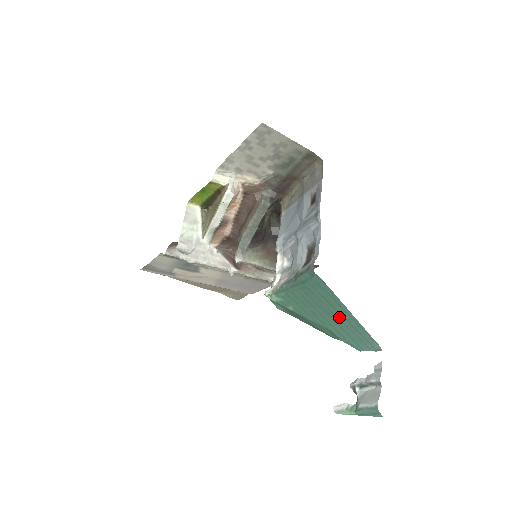
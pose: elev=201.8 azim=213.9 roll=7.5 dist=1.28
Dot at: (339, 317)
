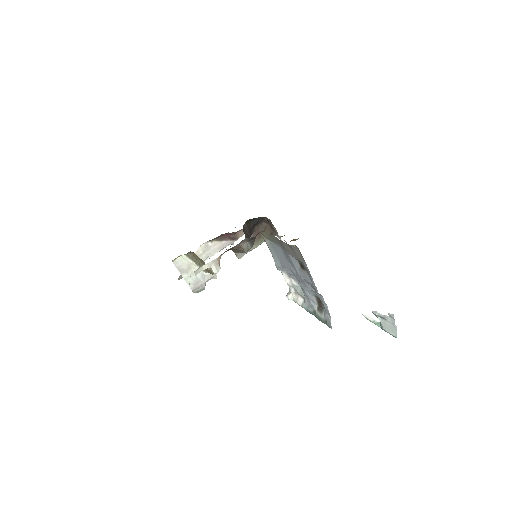
Dot at: occluded
